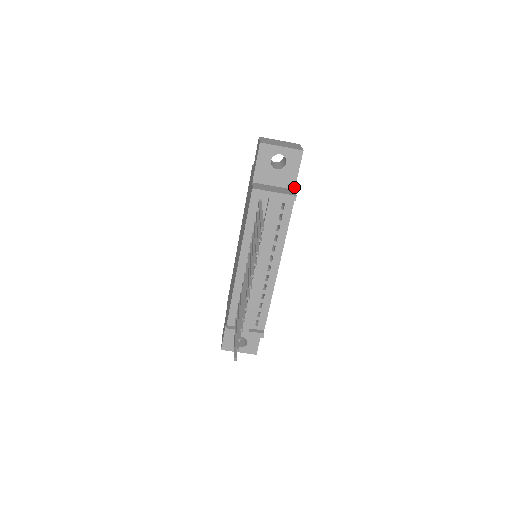
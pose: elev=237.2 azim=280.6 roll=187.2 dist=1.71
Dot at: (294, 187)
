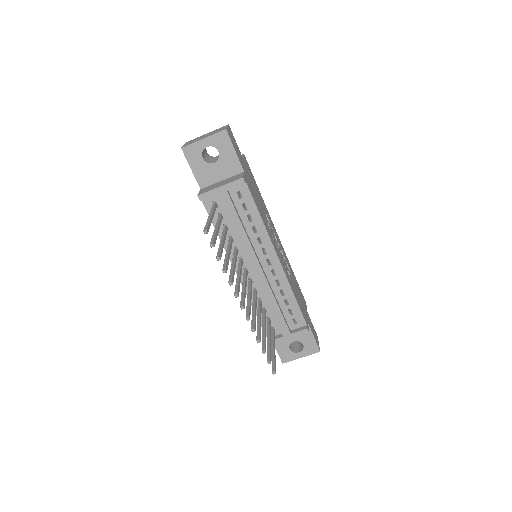
Dot at: (242, 169)
